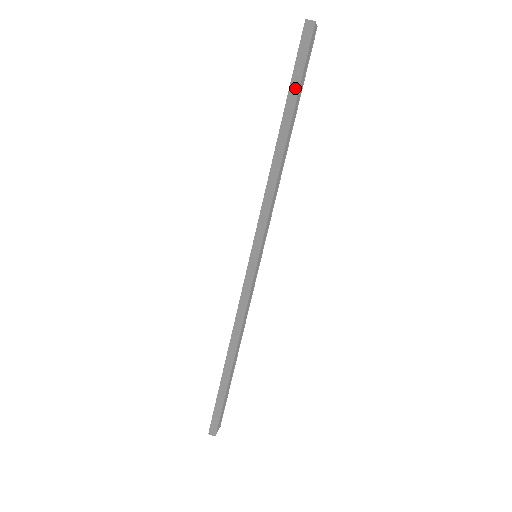
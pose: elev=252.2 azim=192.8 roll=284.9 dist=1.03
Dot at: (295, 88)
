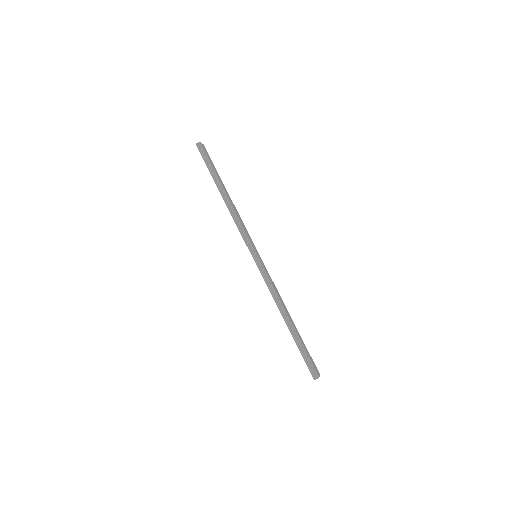
Dot at: (212, 170)
